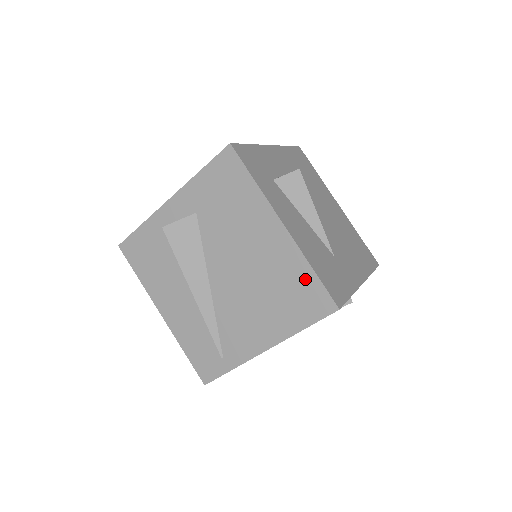
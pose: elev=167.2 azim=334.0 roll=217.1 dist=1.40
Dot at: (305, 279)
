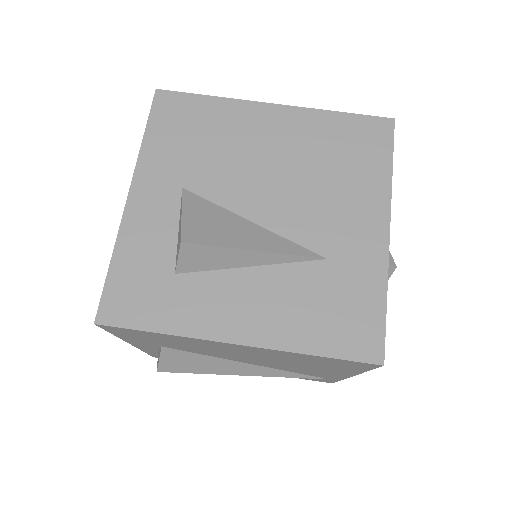
Dot at: (317, 359)
